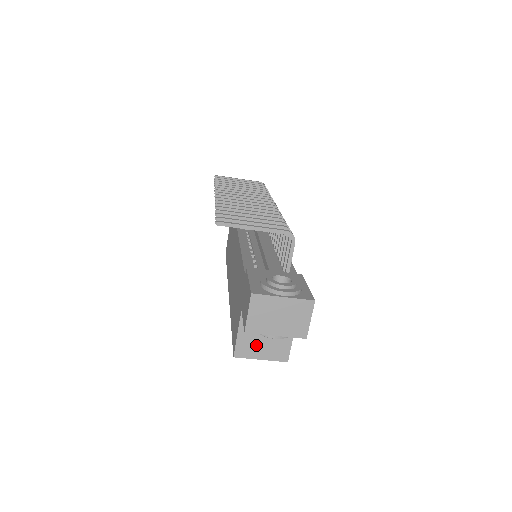
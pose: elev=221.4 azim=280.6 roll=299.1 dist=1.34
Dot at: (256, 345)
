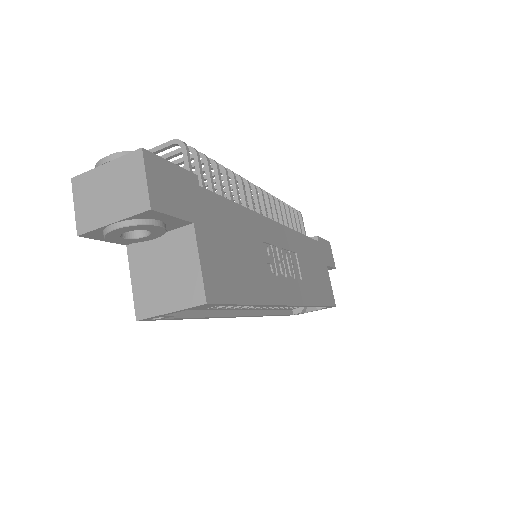
Dot at: (157, 291)
